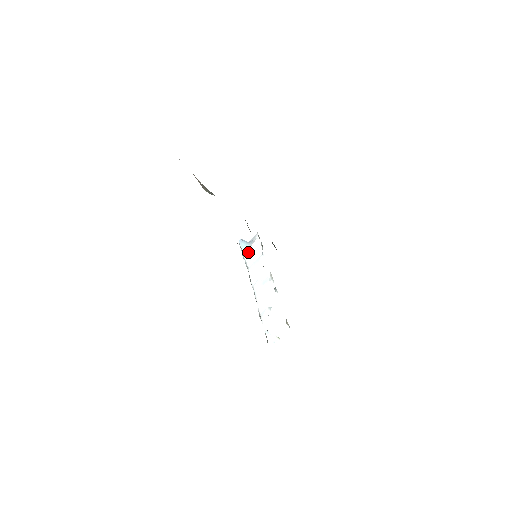
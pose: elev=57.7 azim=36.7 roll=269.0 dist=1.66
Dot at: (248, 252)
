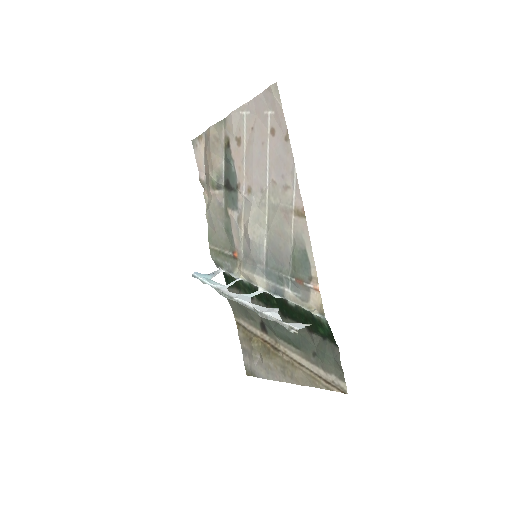
Dot at: (211, 280)
